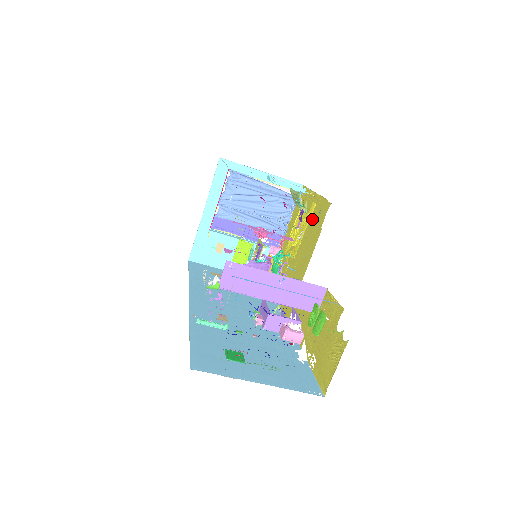
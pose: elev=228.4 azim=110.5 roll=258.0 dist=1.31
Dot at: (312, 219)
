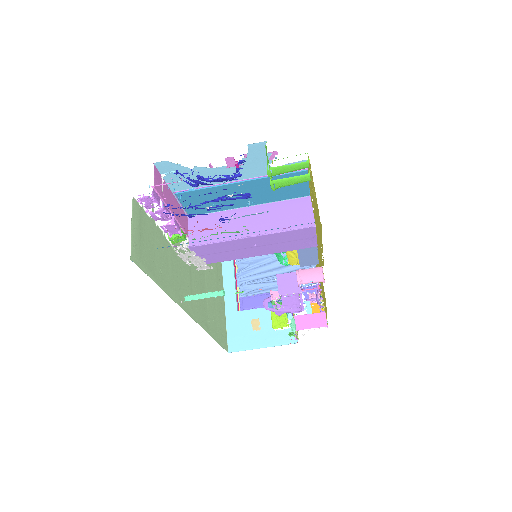
Dot at: occluded
